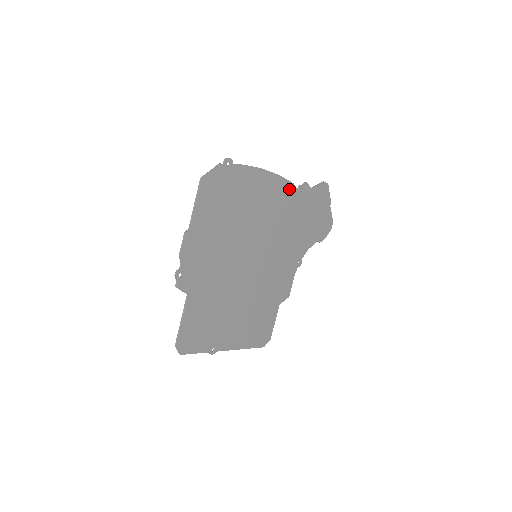
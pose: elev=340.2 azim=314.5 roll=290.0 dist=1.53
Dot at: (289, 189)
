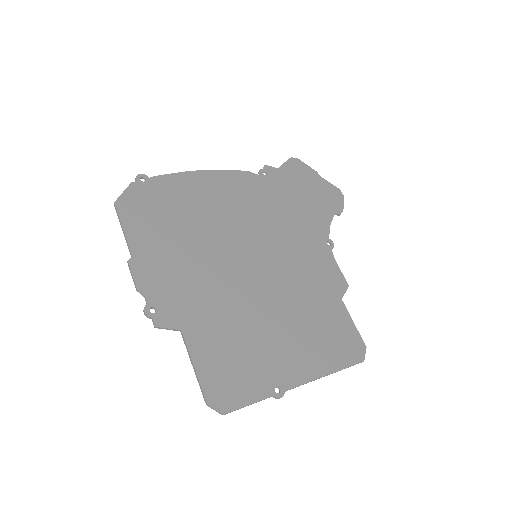
Dot at: (247, 178)
